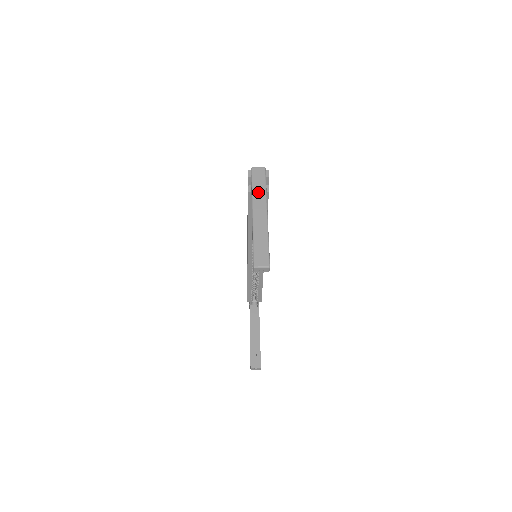
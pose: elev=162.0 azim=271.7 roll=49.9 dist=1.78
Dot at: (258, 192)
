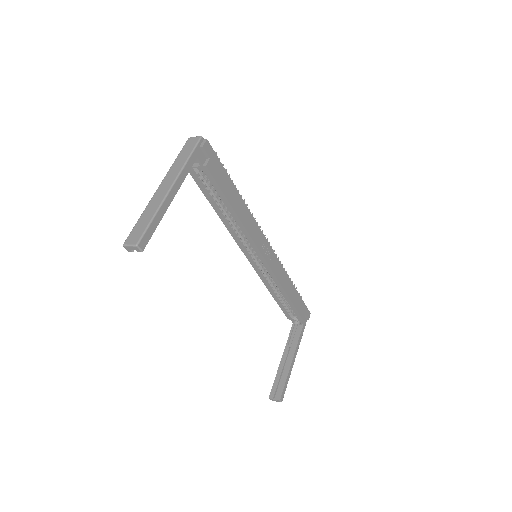
Dot at: (178, 163)
